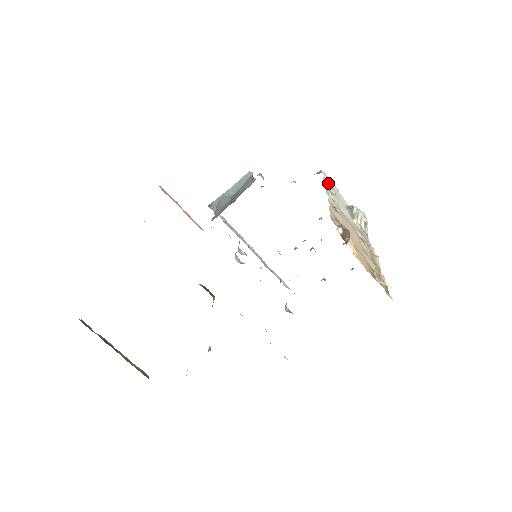
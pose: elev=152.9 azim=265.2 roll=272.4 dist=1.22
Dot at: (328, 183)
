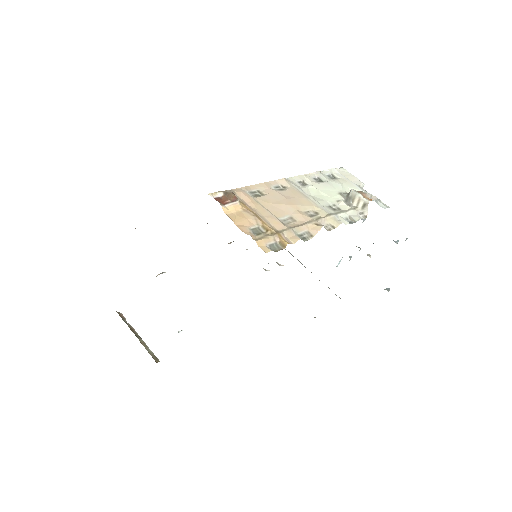
Dot at: (336, 176)
